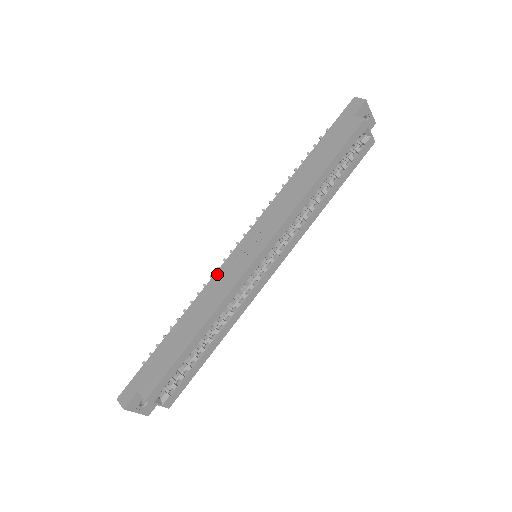
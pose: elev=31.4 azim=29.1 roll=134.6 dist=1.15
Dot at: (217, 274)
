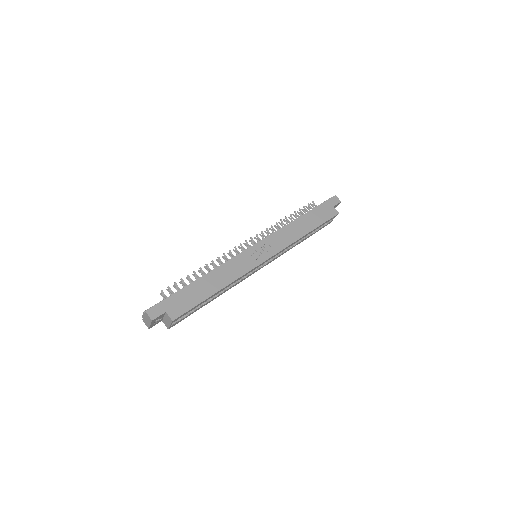
Dot at: (237, 257)
